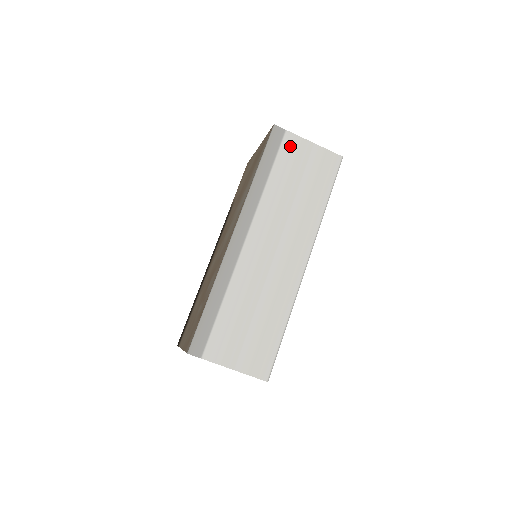
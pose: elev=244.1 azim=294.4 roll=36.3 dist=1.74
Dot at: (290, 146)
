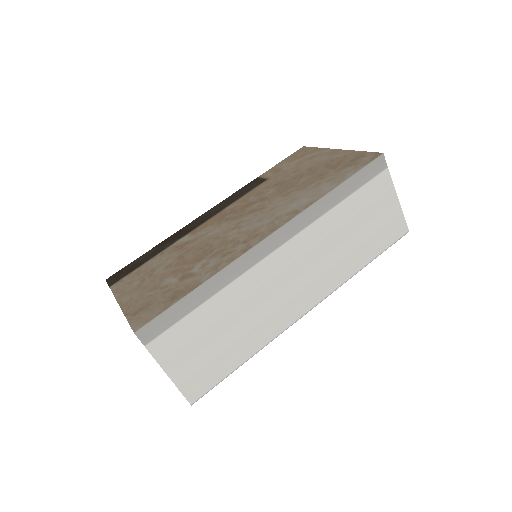
Dot at: (379, 186)
